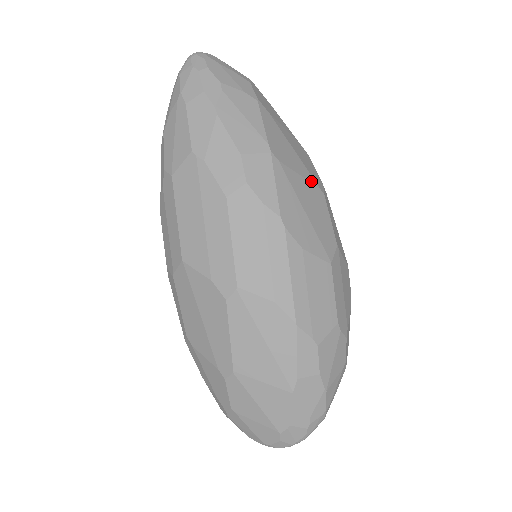
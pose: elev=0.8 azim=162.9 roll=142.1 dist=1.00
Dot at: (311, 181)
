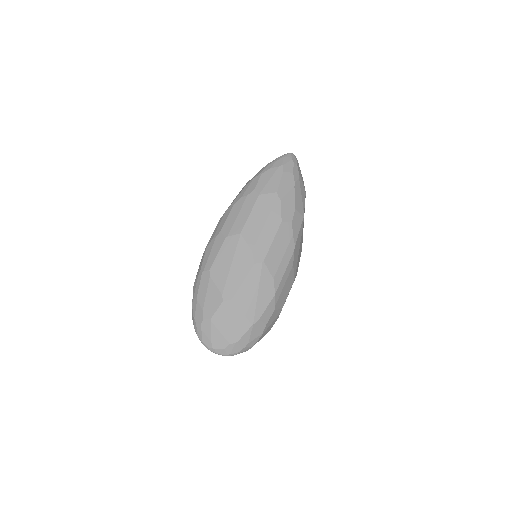
Dot at: occluded
